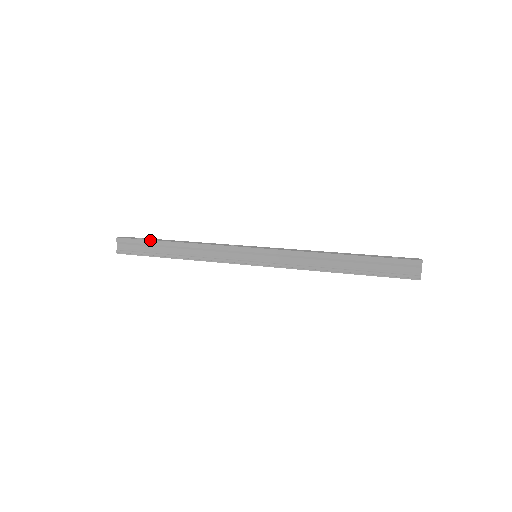
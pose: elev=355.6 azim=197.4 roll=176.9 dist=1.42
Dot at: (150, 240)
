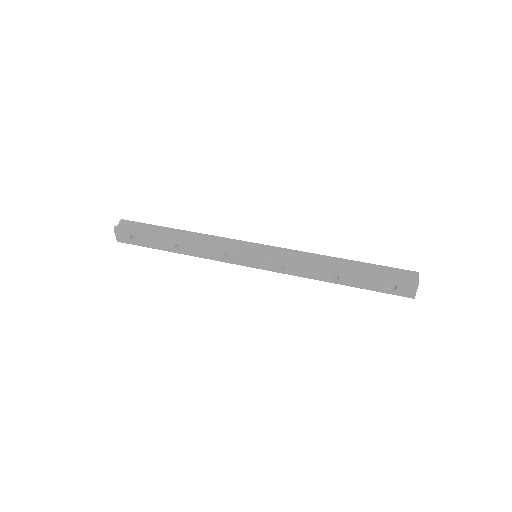
Dot at: (156, 225)
